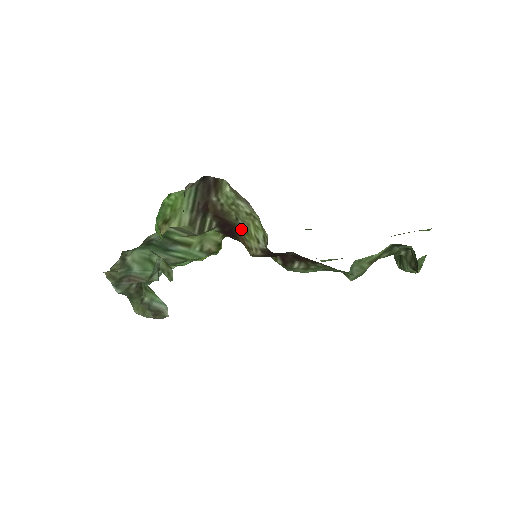
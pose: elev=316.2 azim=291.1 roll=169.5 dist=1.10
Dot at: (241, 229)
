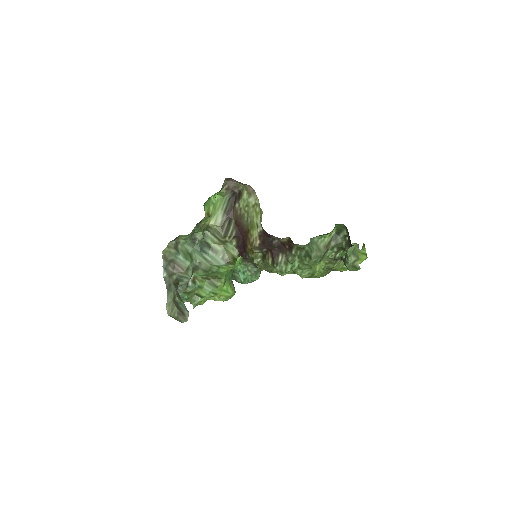
Dot at: (249, 227)
